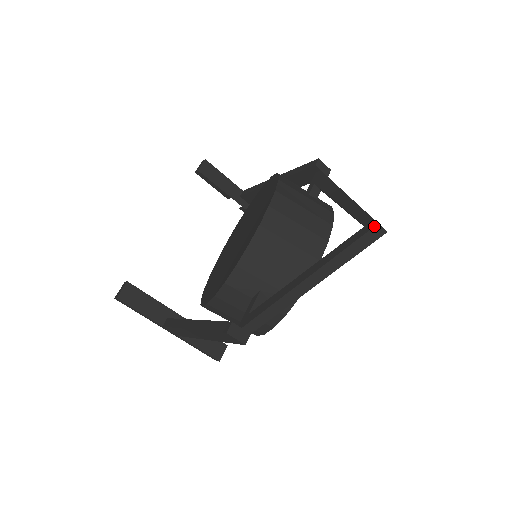
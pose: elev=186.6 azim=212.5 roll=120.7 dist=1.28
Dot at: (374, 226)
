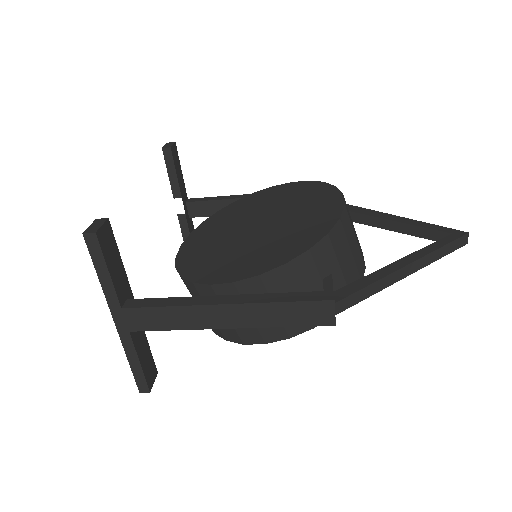
Dot at: (466, 234)
